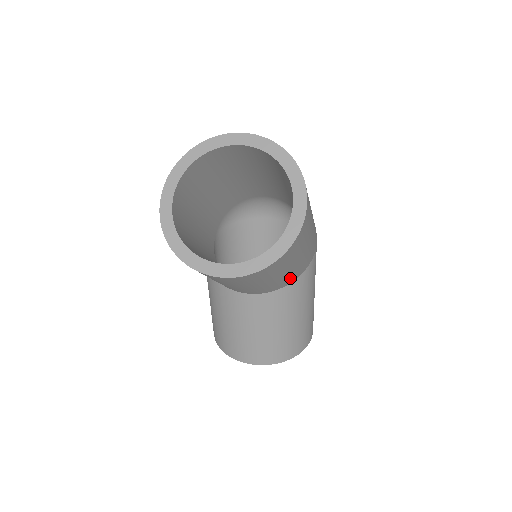
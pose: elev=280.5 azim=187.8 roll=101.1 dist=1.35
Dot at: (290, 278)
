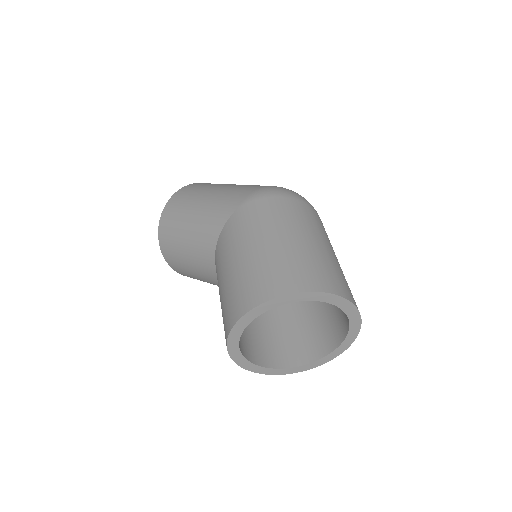
Dot at: occluded
